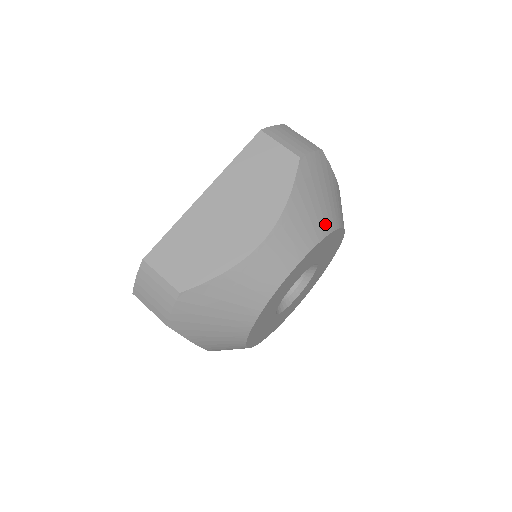
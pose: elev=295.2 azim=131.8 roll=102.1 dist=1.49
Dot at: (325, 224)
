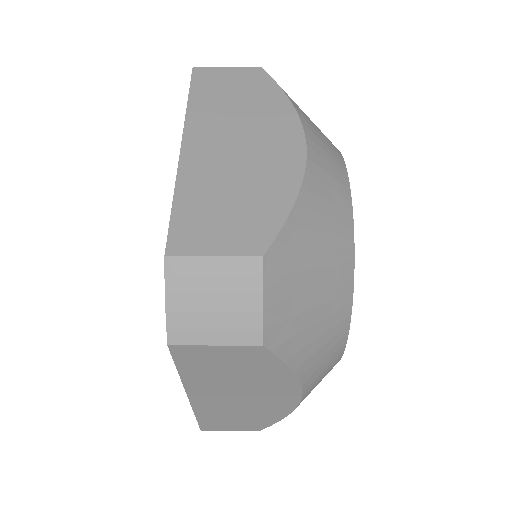
Dot at: occluded
